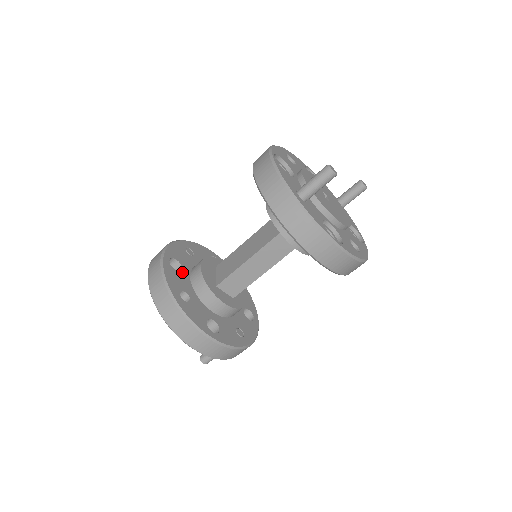
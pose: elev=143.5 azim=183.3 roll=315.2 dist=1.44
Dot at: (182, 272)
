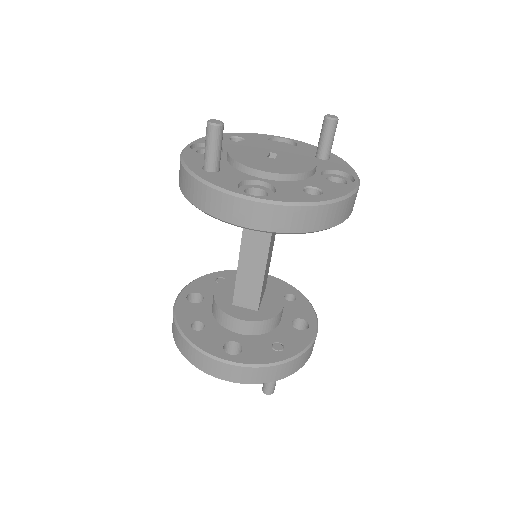
Dot at: (202, 303)
